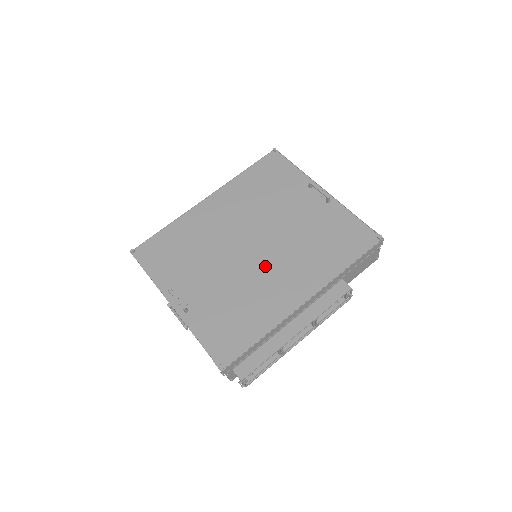
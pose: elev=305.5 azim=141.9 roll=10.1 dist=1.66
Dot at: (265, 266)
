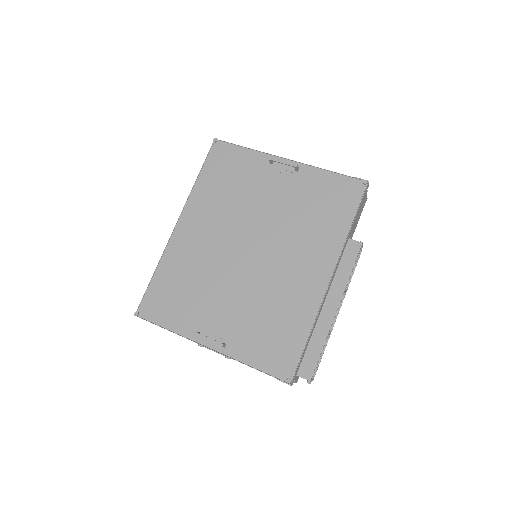
Dot at: (273, 264)
